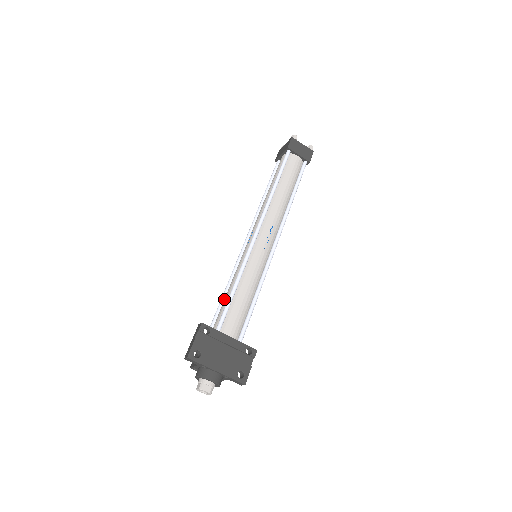
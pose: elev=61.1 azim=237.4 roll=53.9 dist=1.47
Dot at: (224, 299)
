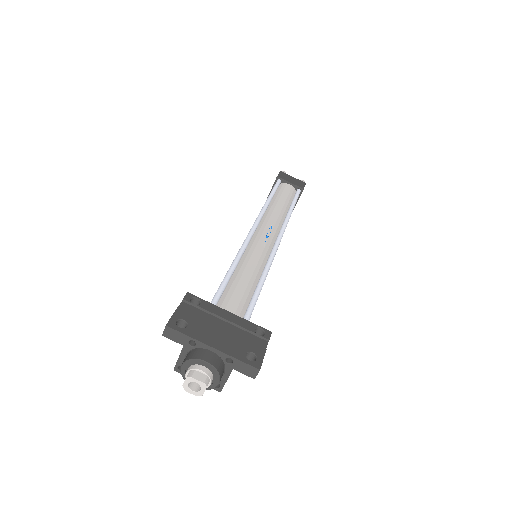
Dot at: occluded
